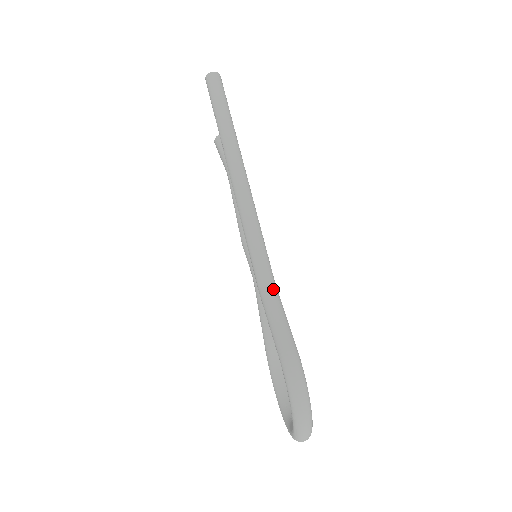
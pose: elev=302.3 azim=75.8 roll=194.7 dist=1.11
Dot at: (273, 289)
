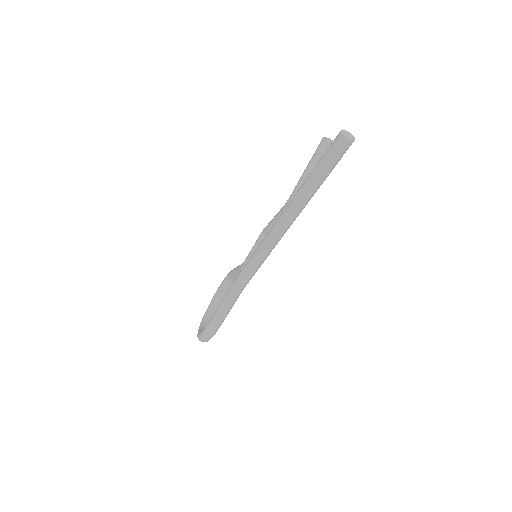
Dot at: (239, 292)
